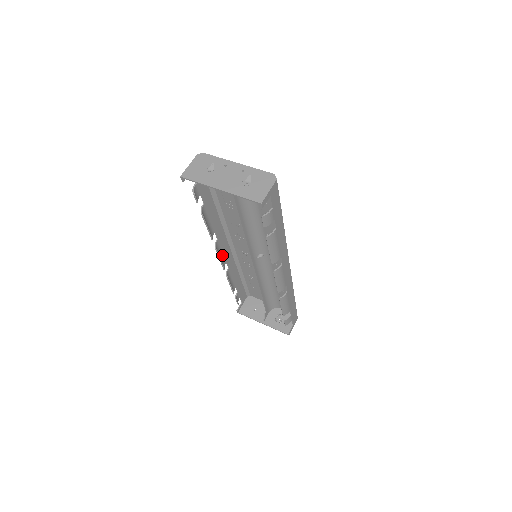
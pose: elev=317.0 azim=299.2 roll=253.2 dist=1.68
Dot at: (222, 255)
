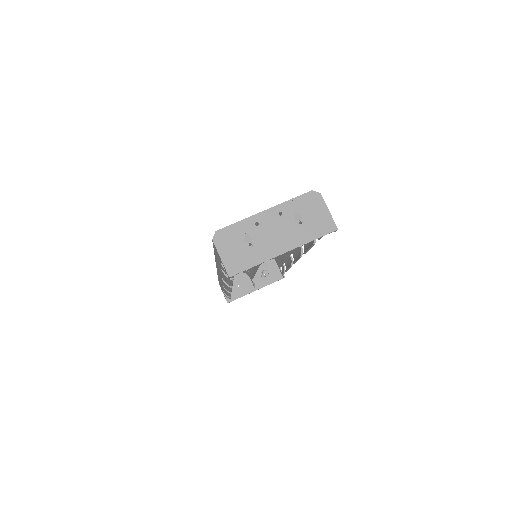
Dot at: occluded
